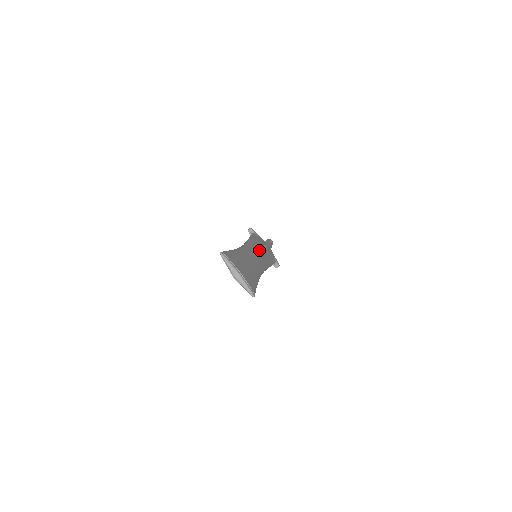
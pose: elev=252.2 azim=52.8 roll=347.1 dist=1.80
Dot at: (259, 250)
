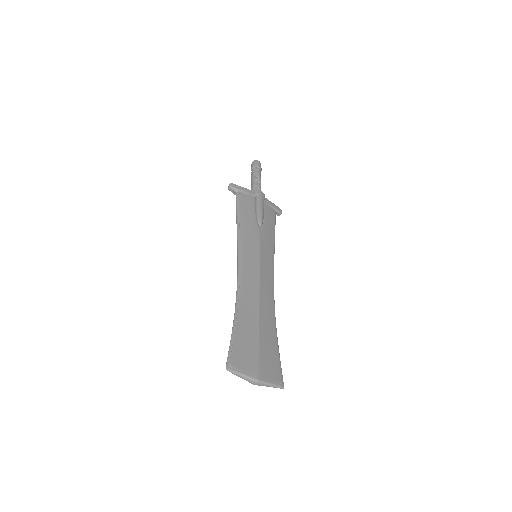
Dot at: (257, 246)
